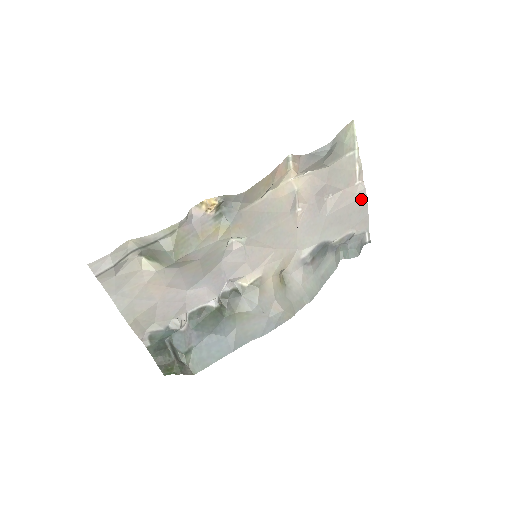
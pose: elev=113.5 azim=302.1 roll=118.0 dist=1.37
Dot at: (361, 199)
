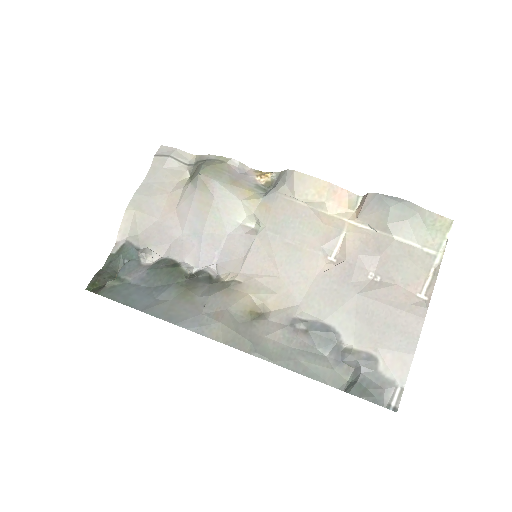
Dot at: (414, 318)
